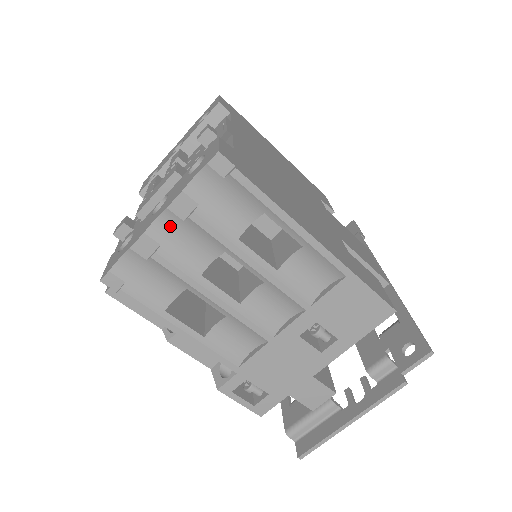
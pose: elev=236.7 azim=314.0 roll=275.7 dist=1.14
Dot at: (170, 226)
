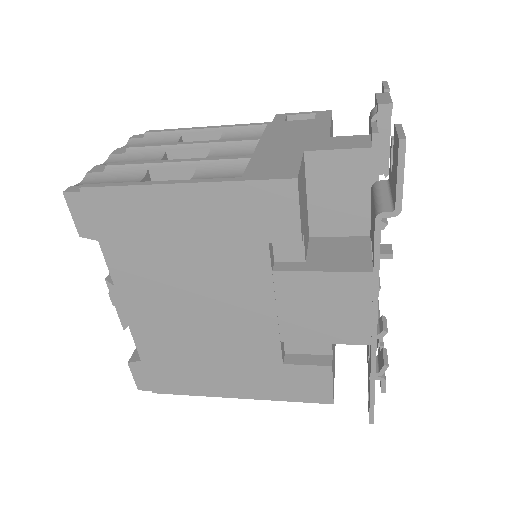
Dot at: occluded
